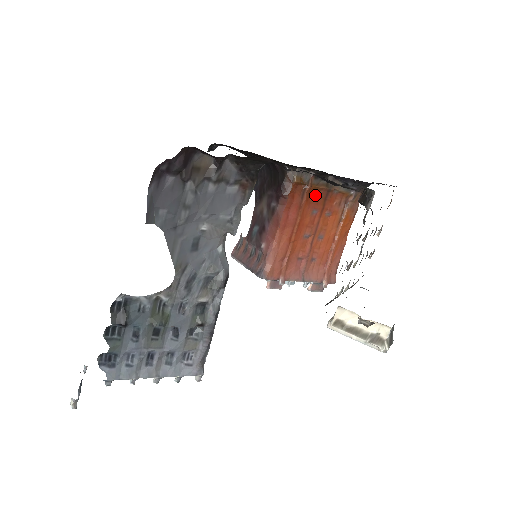
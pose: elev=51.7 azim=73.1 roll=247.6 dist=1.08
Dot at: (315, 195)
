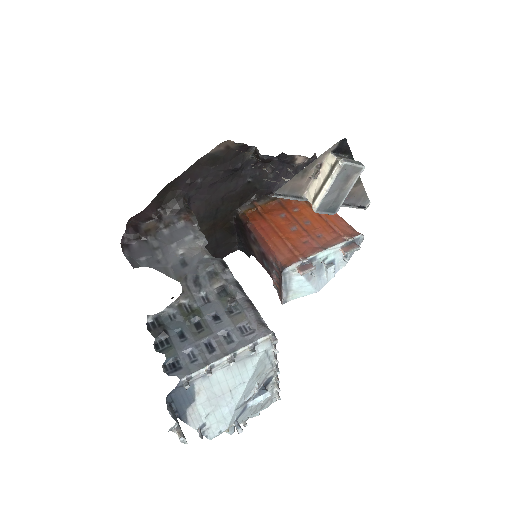
Dot at: (272, 209)
